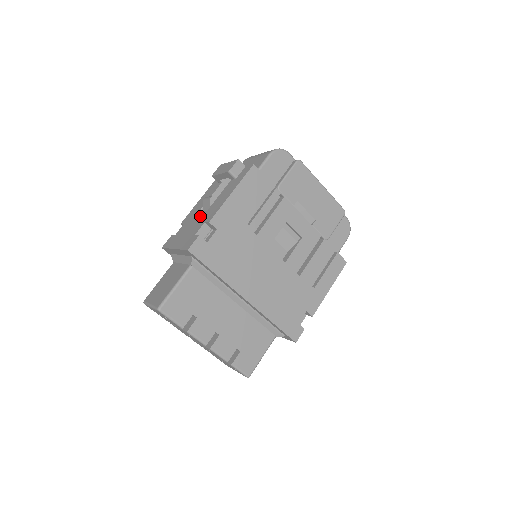
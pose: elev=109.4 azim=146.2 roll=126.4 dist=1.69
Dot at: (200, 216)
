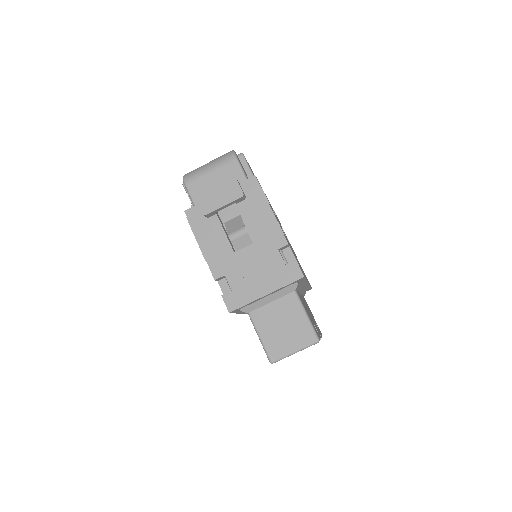
Dot at: (252, 252)
